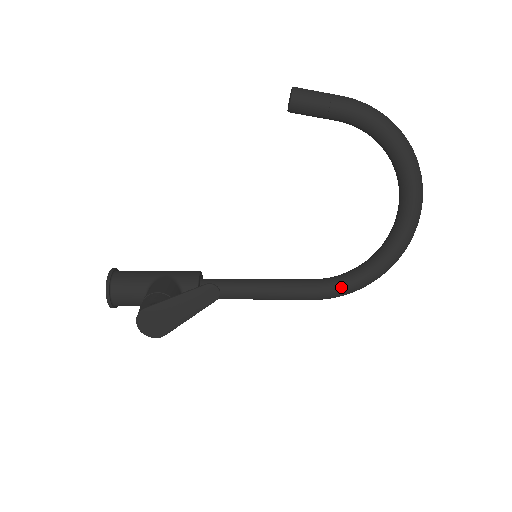
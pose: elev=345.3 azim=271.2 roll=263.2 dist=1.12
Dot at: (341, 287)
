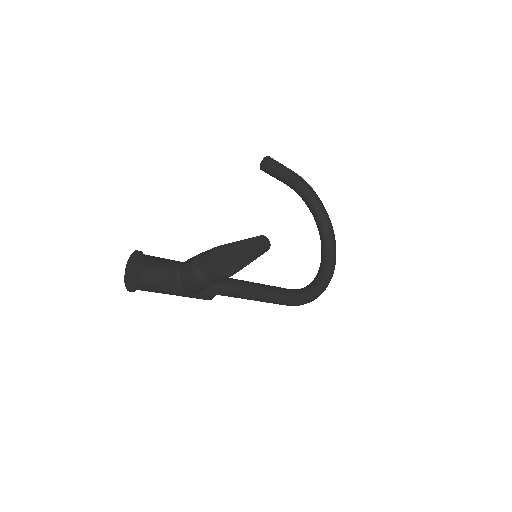
Dot at: (308, 292)
